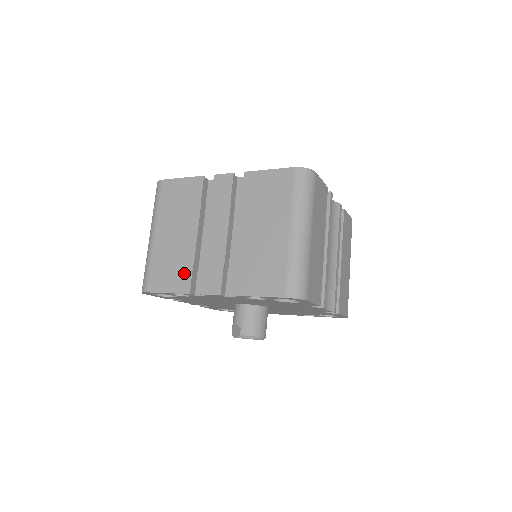
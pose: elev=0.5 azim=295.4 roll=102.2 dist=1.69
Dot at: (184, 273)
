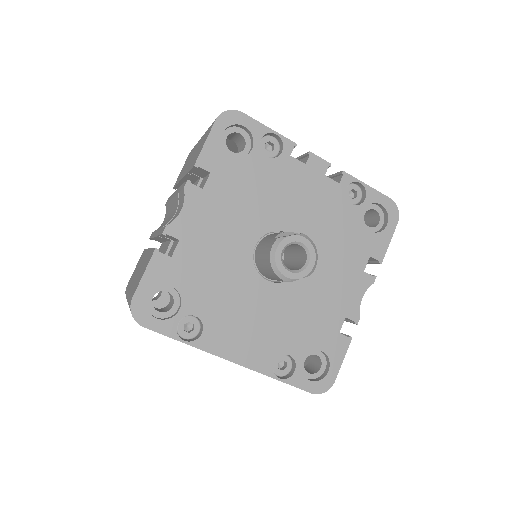
Dot at: occluded
